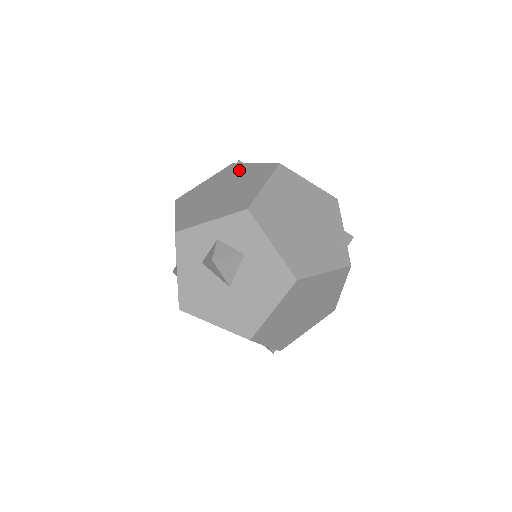
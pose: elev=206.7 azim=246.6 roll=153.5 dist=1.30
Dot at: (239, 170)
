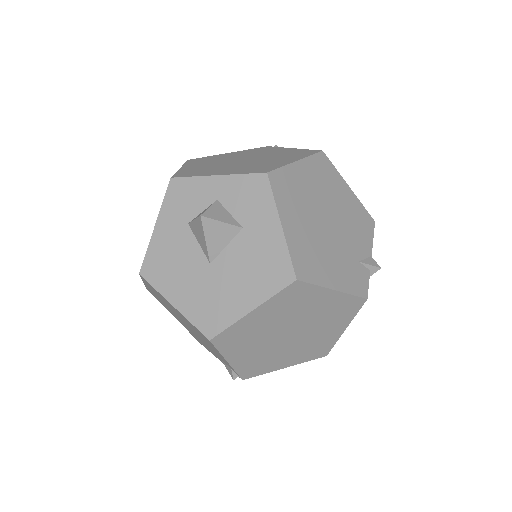
Dot at: (273, 150)
